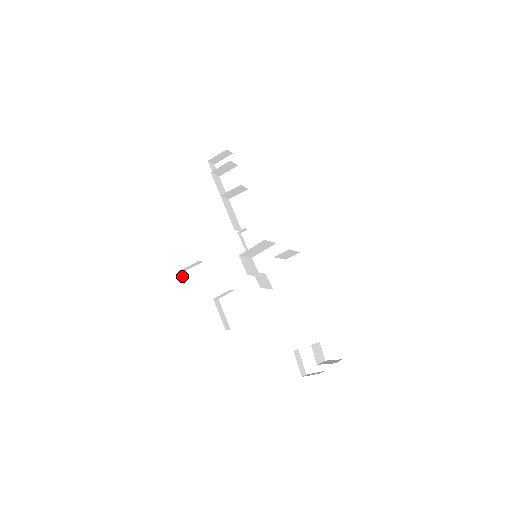
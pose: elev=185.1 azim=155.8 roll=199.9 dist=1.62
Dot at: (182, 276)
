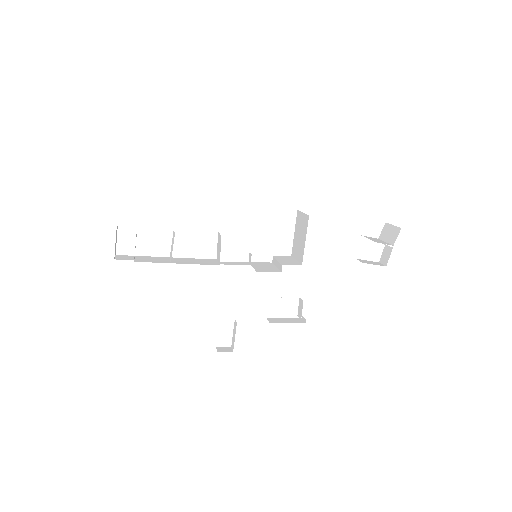
Dot at: (221, 349)
